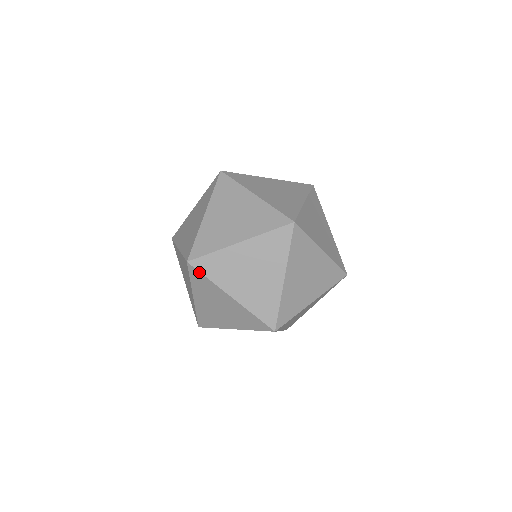
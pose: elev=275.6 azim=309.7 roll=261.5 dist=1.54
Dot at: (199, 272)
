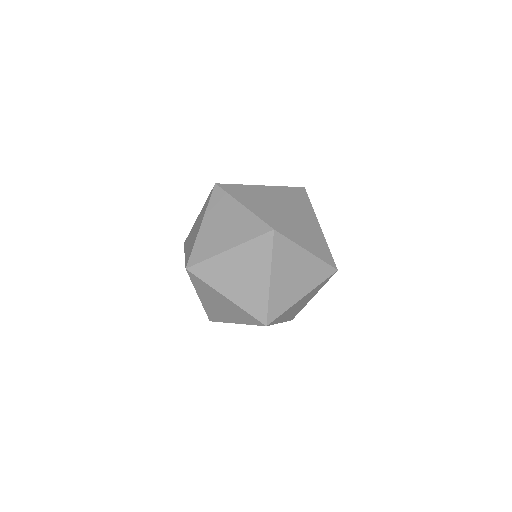
Dot at: (228, 184)
